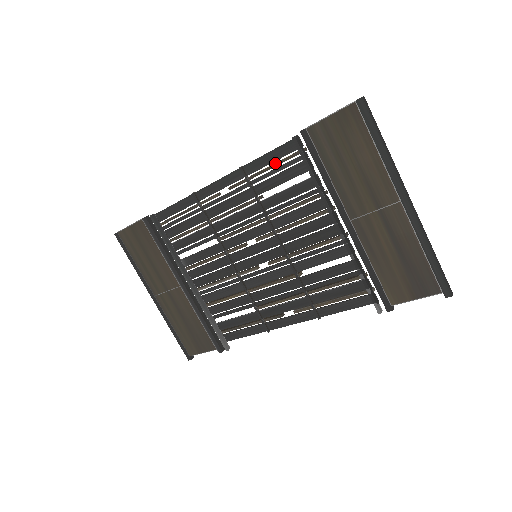
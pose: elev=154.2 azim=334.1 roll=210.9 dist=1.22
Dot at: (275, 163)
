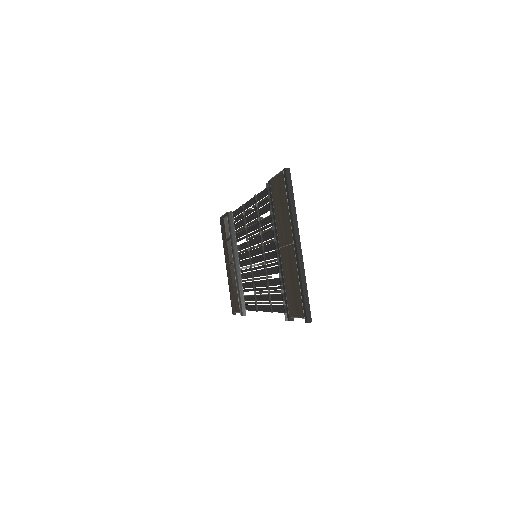
Dot at: (265, 198)
